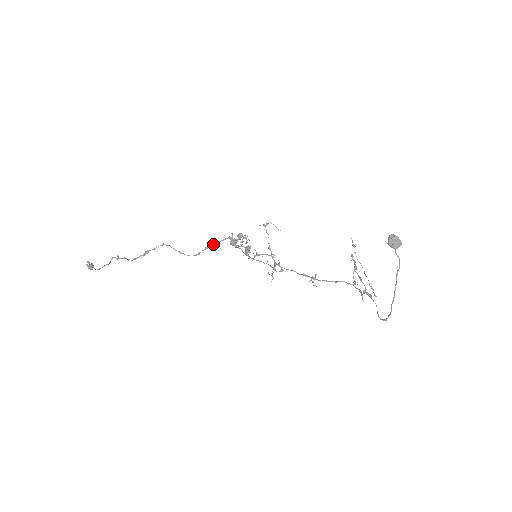
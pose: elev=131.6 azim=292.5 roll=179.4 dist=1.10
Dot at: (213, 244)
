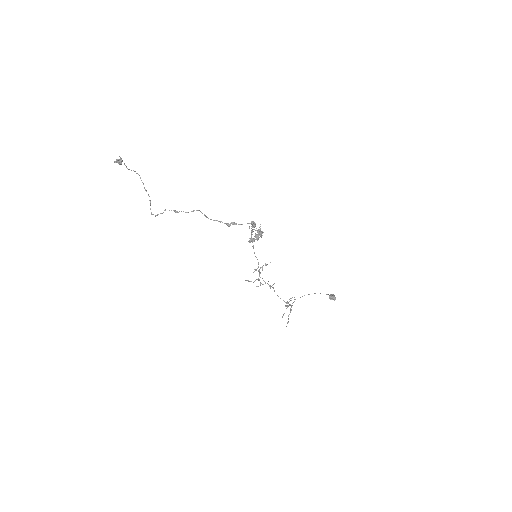
Dot at: occluded
